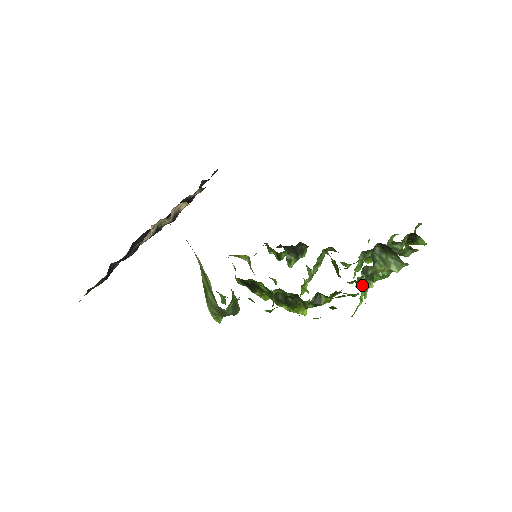
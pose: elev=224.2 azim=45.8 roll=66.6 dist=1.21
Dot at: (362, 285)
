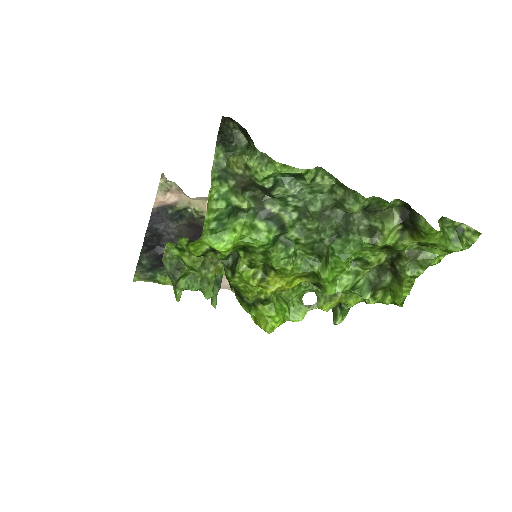
Dot at: (284, 248)
